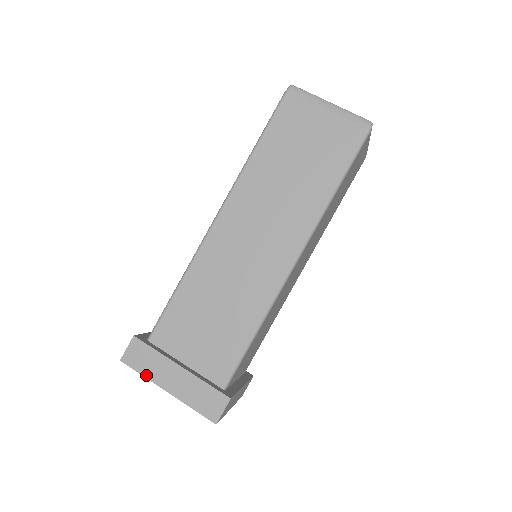
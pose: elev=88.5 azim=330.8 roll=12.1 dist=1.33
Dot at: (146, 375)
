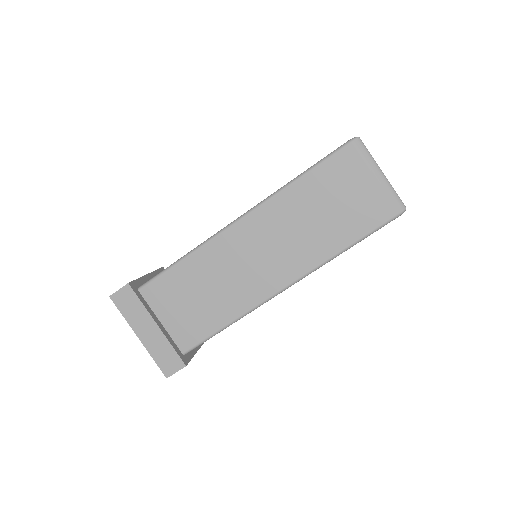
Dot at: (126, 318)
